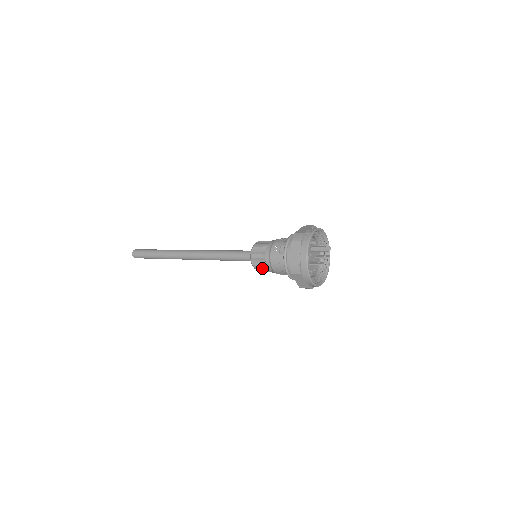
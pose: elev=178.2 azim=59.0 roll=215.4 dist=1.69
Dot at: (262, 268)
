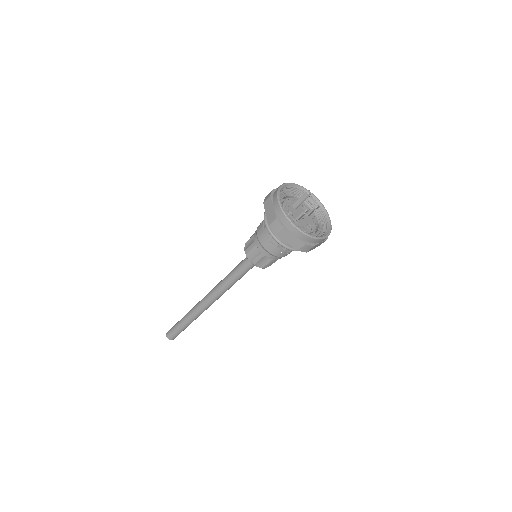
Dot at: (261, 259)
